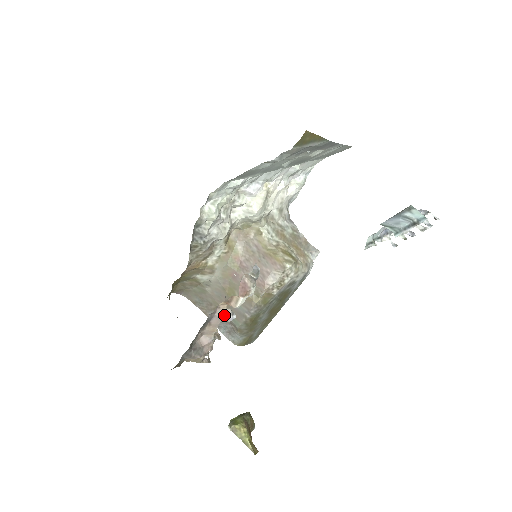
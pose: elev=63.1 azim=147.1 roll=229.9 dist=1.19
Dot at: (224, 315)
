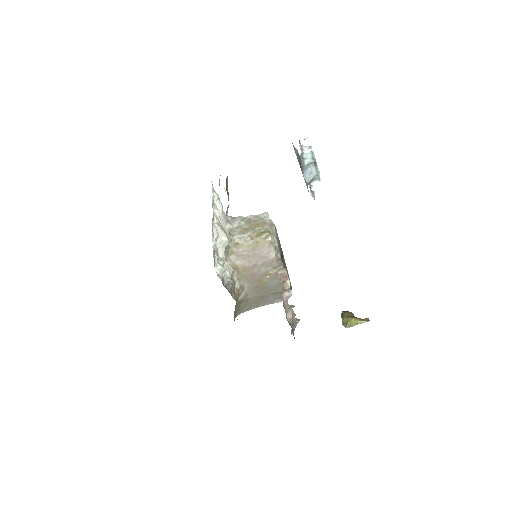
Dot at: (287, 296)
